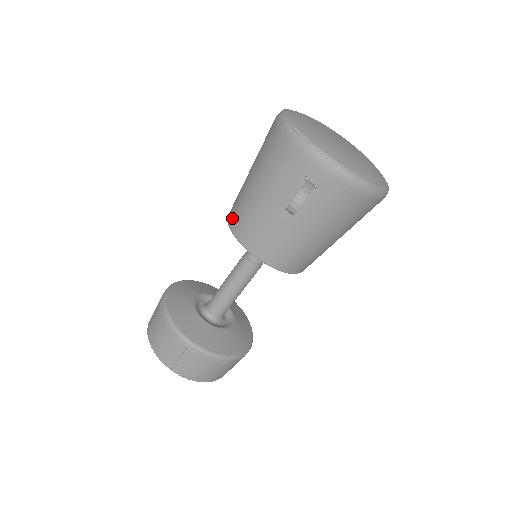
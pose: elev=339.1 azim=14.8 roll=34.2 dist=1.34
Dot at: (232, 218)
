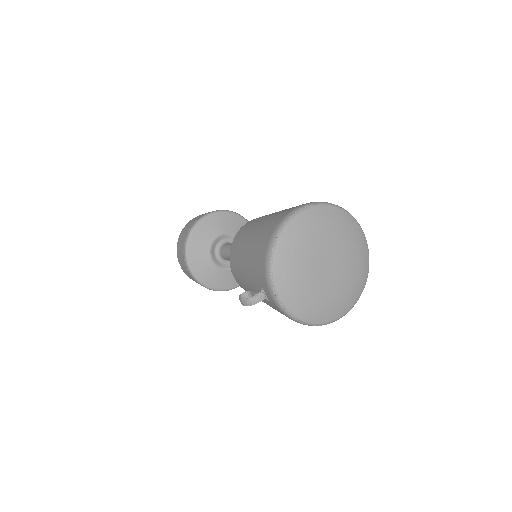
Dot at: (235, 240)
